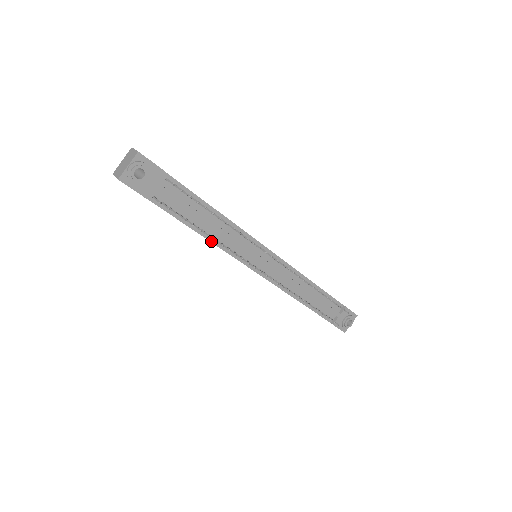
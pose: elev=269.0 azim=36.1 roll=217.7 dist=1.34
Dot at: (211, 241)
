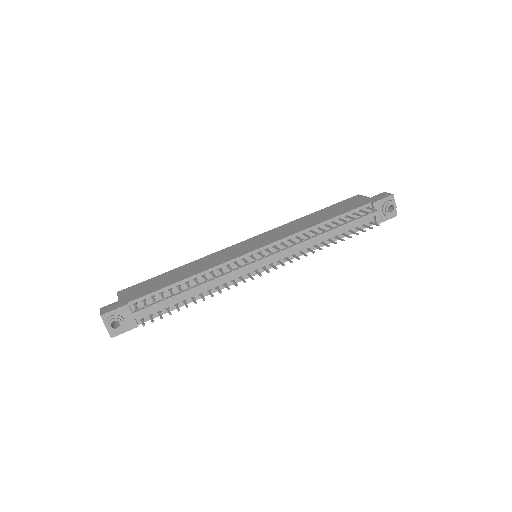
Dot at: occluded
